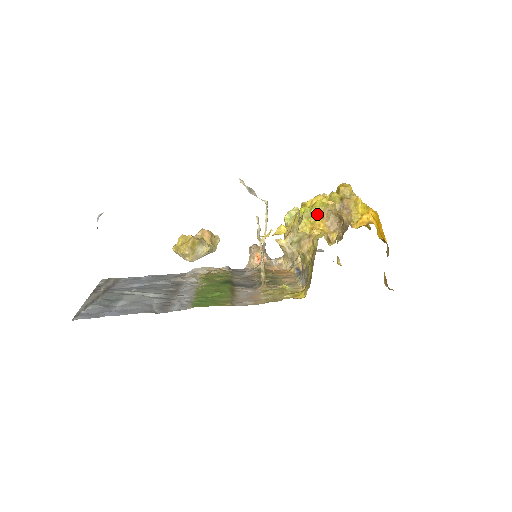
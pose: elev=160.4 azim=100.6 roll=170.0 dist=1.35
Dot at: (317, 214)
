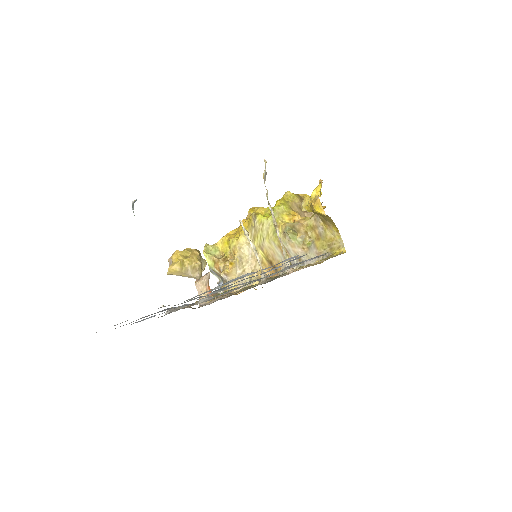
Dot at: (288, 208)
